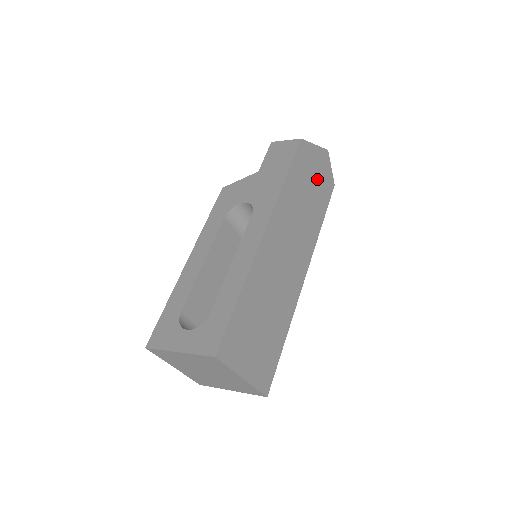
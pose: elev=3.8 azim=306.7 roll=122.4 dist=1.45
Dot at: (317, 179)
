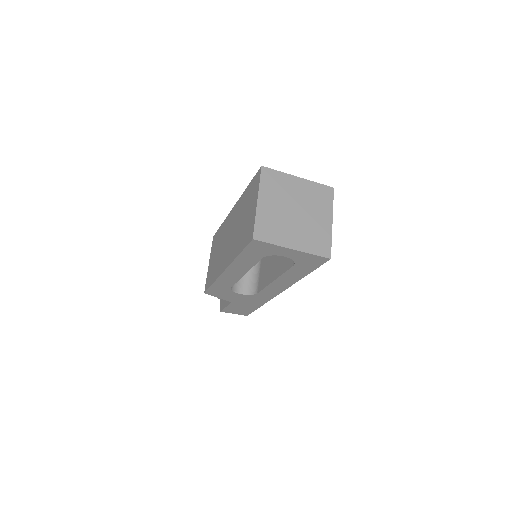
Dot at: occluded
